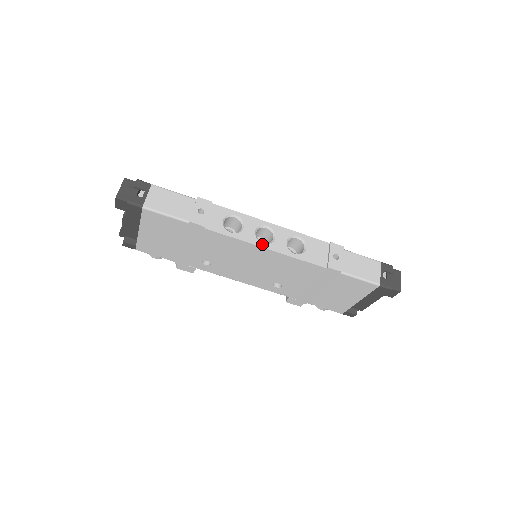
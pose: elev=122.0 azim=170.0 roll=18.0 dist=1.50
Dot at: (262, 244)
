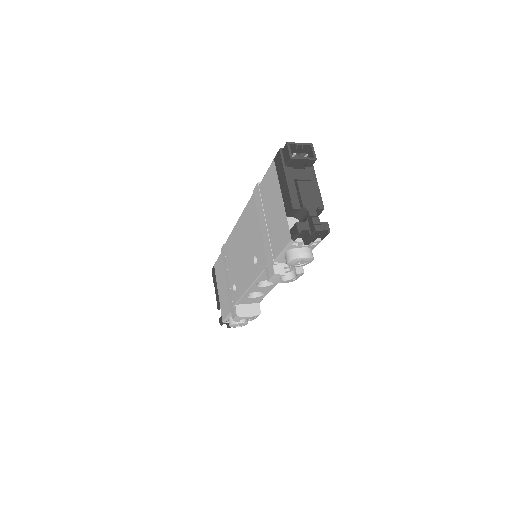
Dot at: occluded
